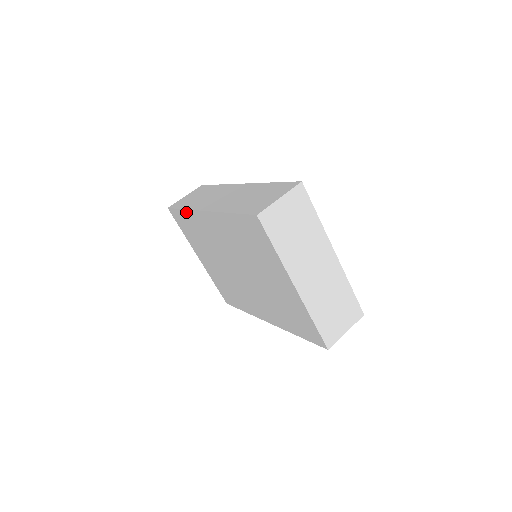
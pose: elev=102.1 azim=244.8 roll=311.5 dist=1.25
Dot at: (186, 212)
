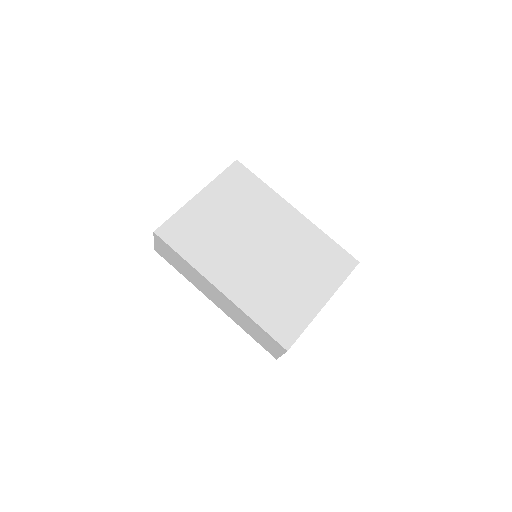
Dot at: occluded
